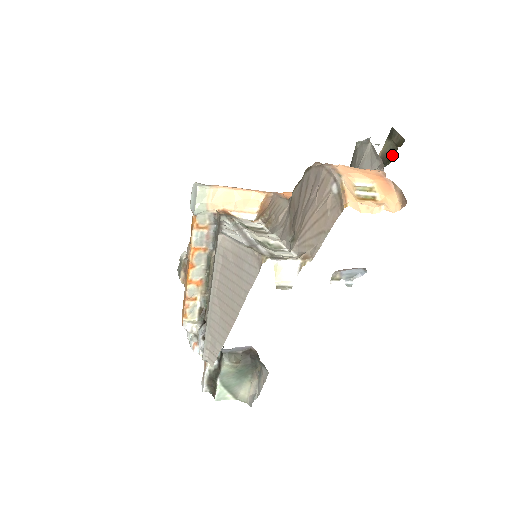
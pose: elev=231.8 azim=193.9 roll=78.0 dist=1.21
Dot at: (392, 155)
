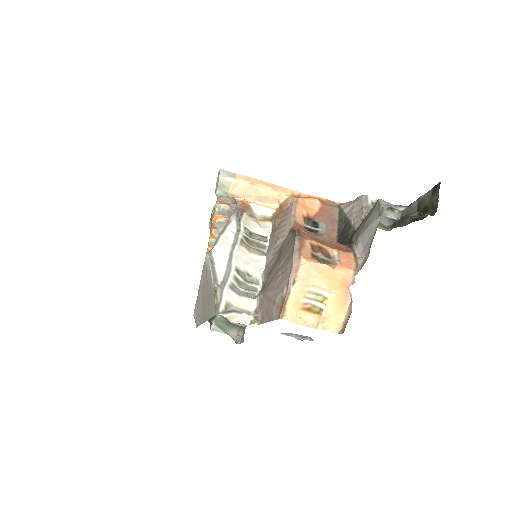
Dot at: (426, 211)
